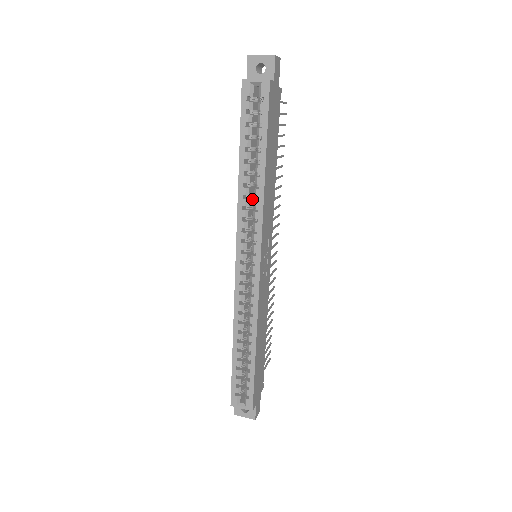
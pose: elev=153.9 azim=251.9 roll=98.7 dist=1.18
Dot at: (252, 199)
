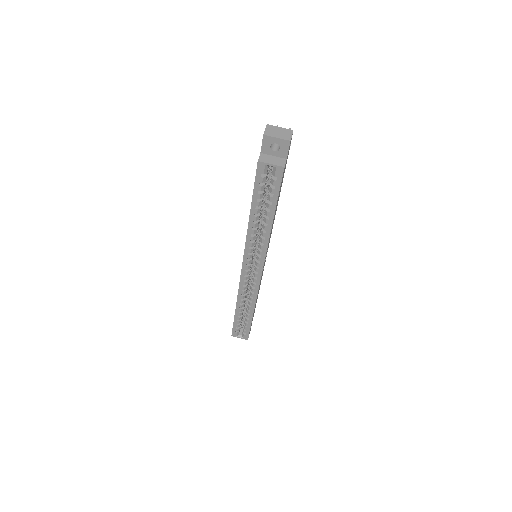
Dot at: occluded
